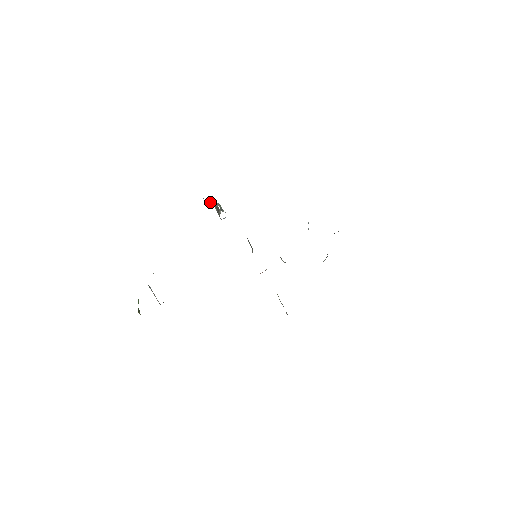
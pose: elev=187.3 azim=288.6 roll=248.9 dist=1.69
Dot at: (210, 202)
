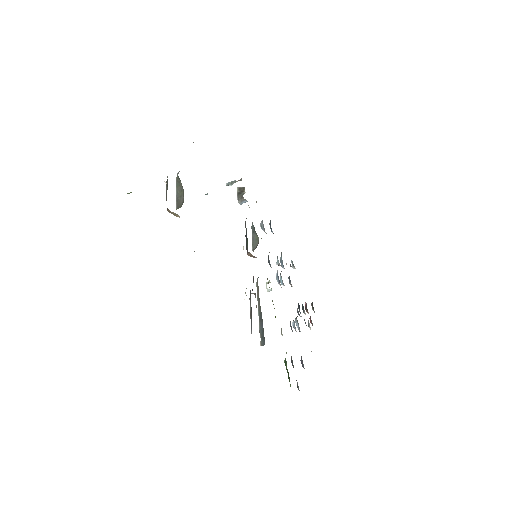
Dot at: (238, 180)
